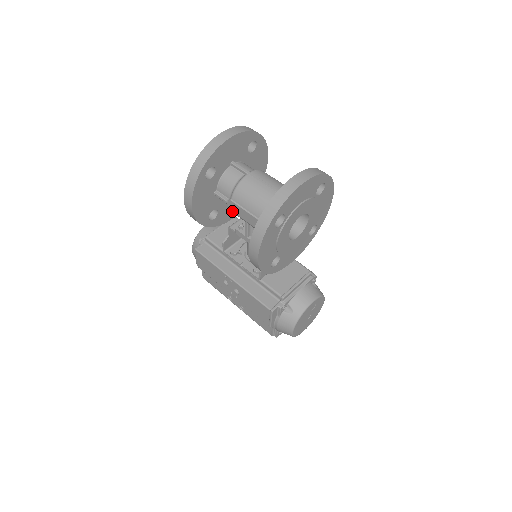
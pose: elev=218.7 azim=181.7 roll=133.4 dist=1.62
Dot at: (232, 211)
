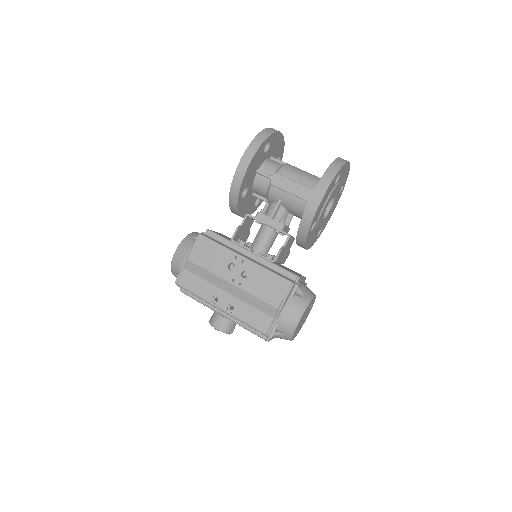
Dot at: (273, 185)
